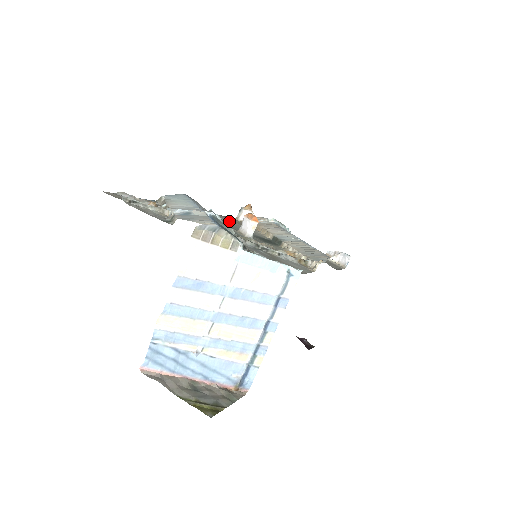
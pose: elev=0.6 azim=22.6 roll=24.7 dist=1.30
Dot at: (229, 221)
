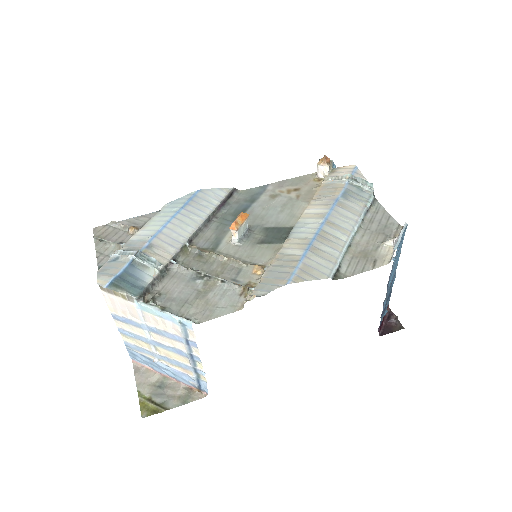
Dot at: (275, 195)
